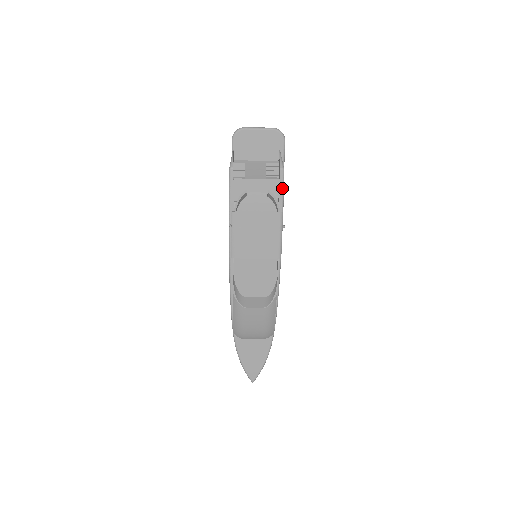
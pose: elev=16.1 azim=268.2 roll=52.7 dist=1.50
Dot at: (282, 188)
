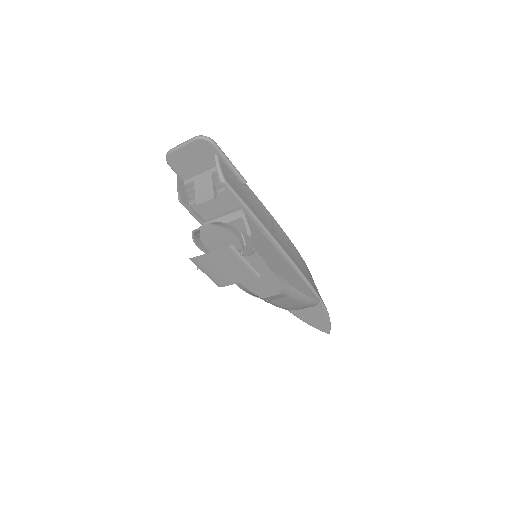
Dot at: (235, 197)
